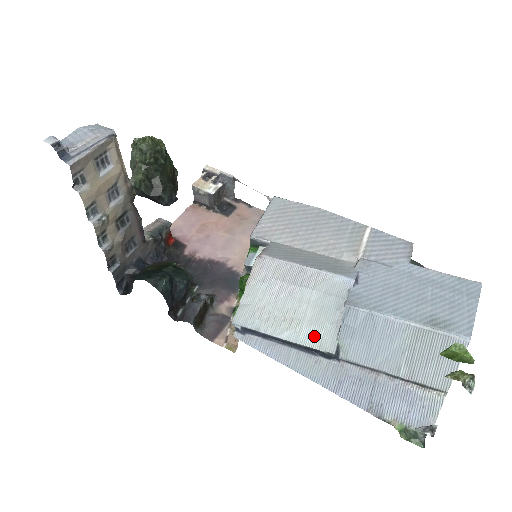
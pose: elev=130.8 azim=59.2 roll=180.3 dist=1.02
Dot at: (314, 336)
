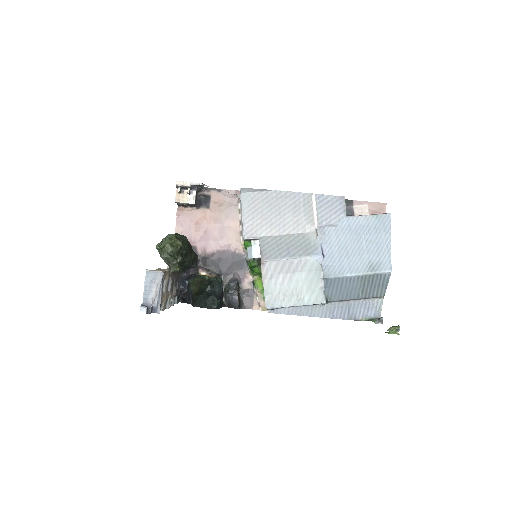
Dot at: (312, 298)
